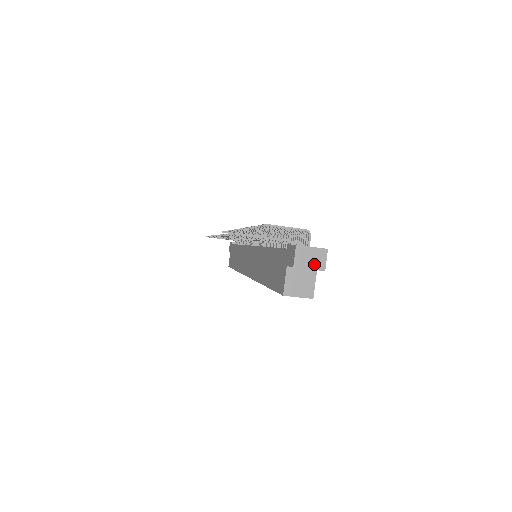
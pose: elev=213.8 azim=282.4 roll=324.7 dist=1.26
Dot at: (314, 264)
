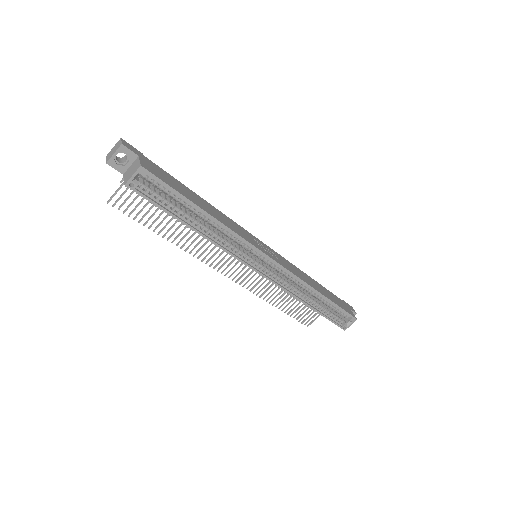
Dot at: (116, 150)
